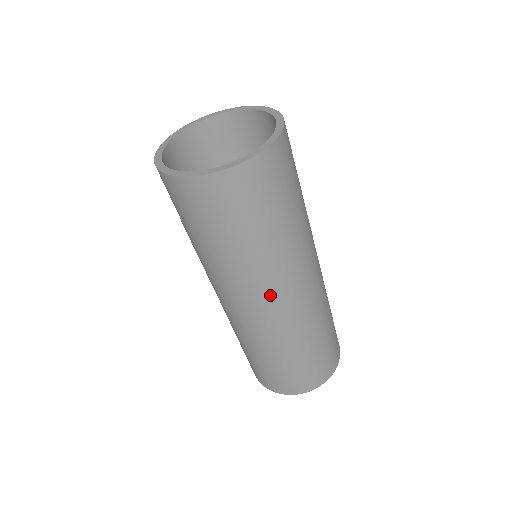
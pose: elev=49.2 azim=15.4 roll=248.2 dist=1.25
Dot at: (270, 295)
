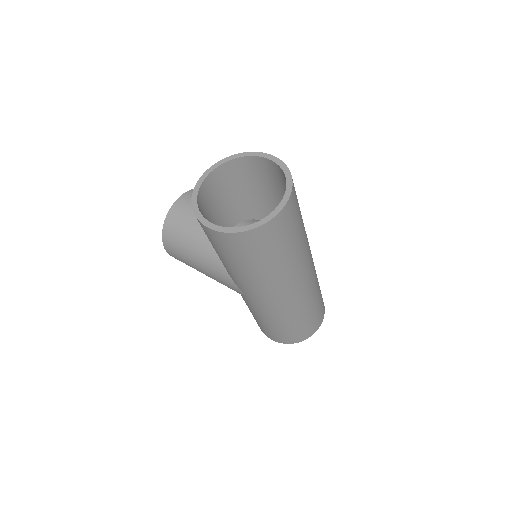
Dot at: (297, 281)
